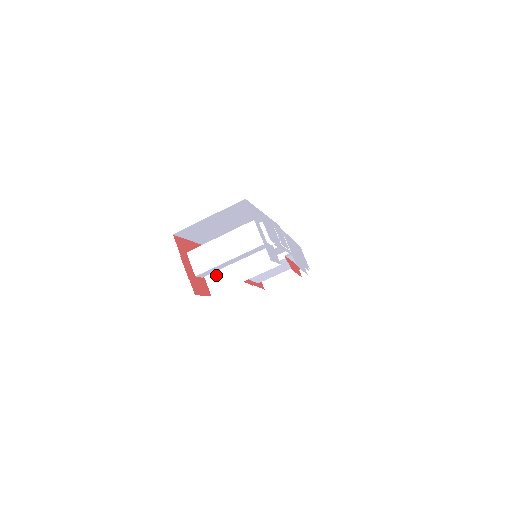
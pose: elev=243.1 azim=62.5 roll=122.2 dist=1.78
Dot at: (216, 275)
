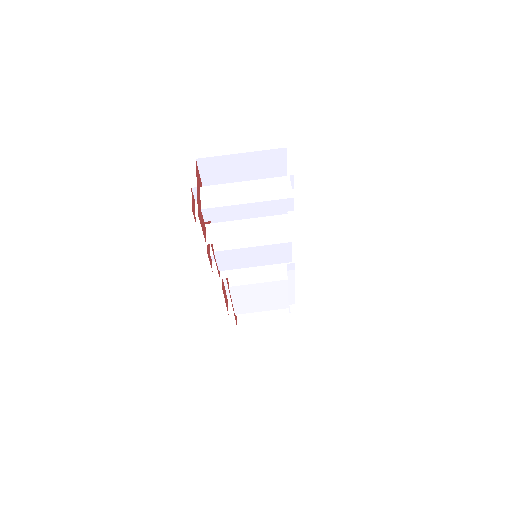
Dot at: (220, 226)
